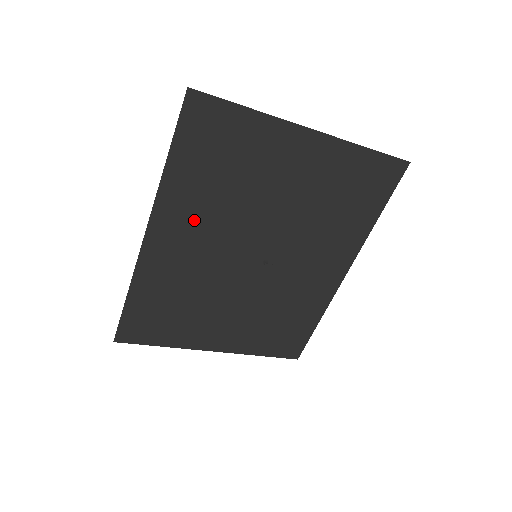
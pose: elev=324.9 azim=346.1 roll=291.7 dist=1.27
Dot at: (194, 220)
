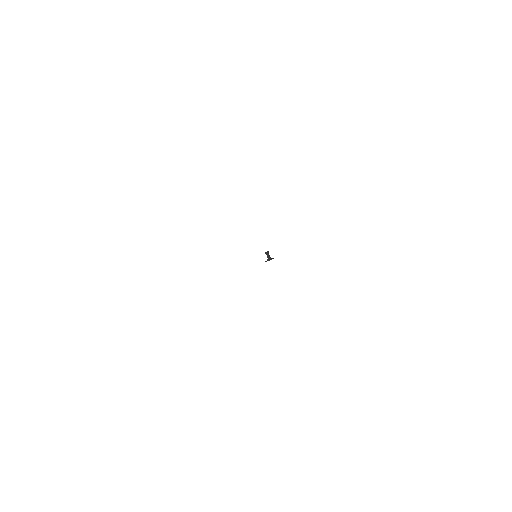
Dot at: occluded
